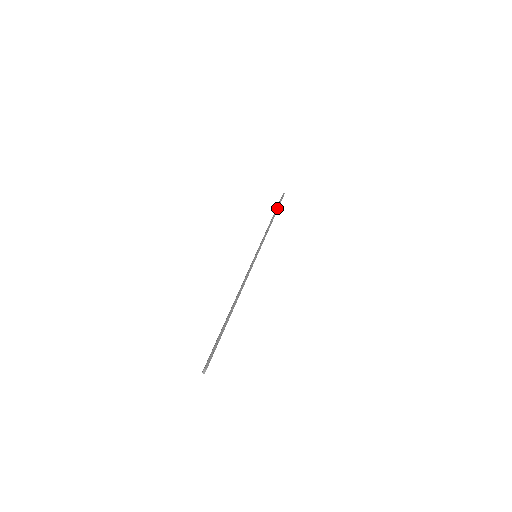
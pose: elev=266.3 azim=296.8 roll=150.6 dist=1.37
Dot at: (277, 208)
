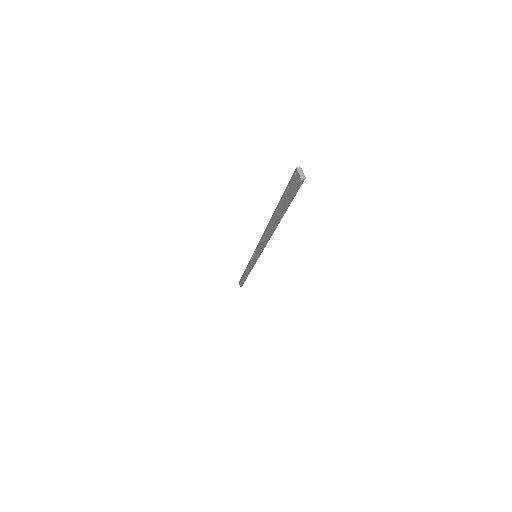
Dot at: (242, 276)
